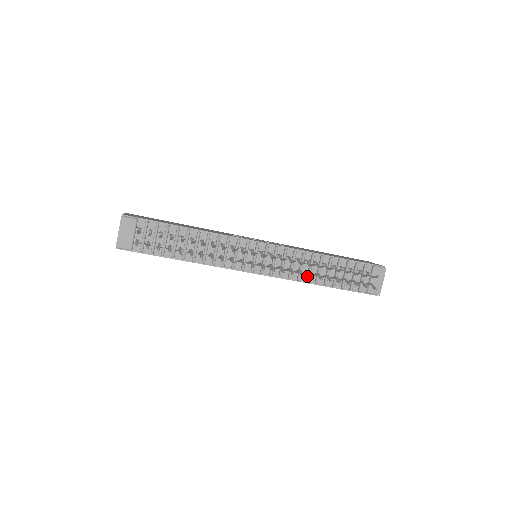
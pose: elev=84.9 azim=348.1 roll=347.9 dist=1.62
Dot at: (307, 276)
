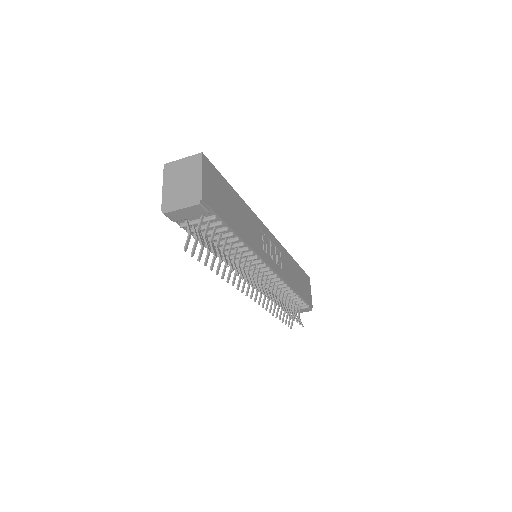
Dot at: occluded
